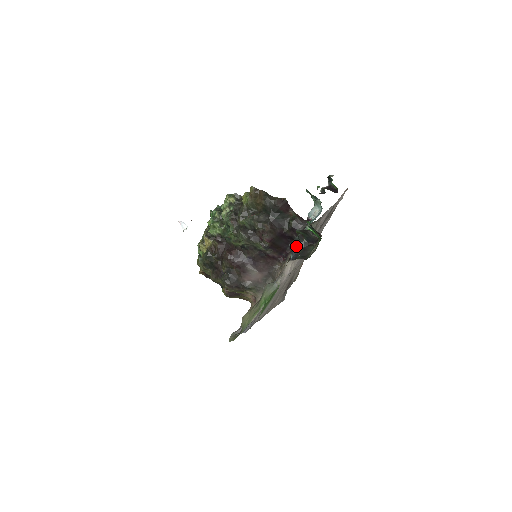
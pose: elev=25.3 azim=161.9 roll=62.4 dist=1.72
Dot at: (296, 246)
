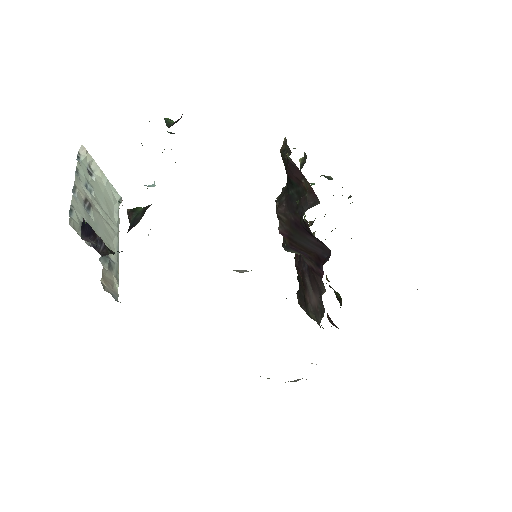
Dot at: occluded
